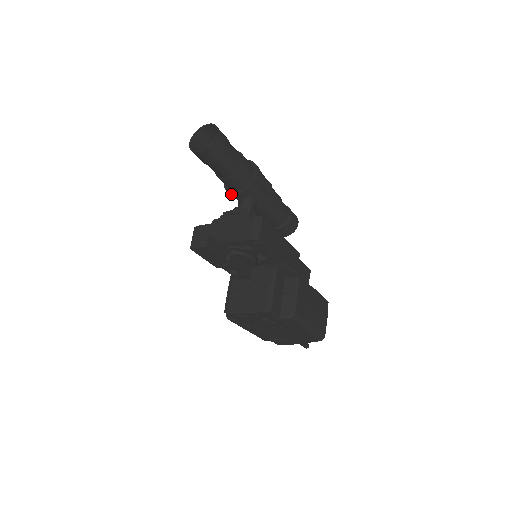
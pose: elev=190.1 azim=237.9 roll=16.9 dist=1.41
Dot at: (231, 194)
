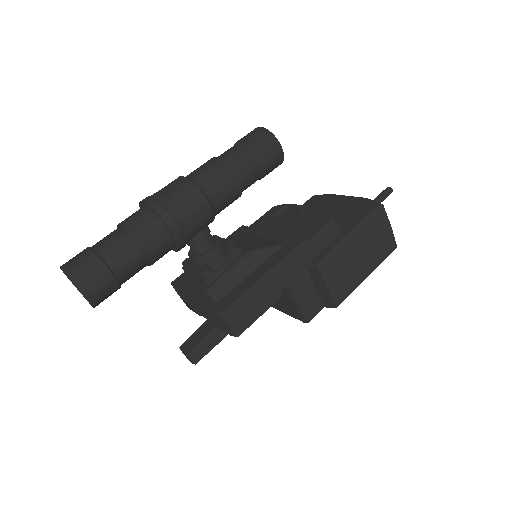
Dot at: occluded
